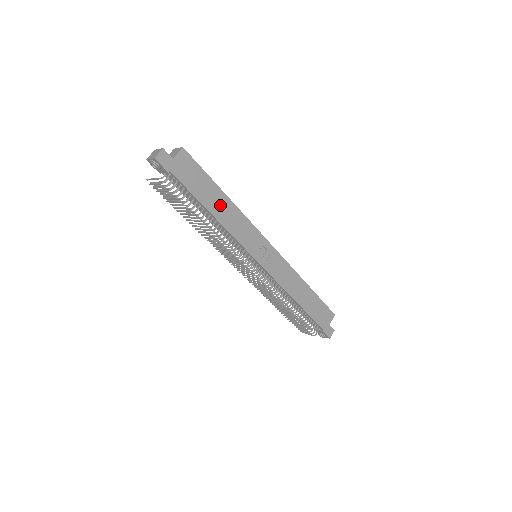
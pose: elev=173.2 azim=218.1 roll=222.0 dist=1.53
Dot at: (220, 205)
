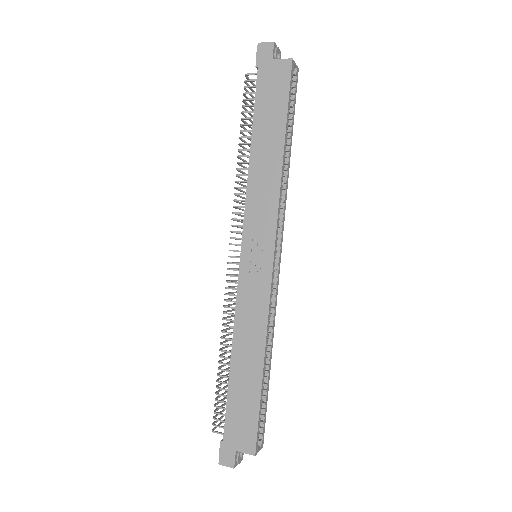
Dot at: (268, 150)
